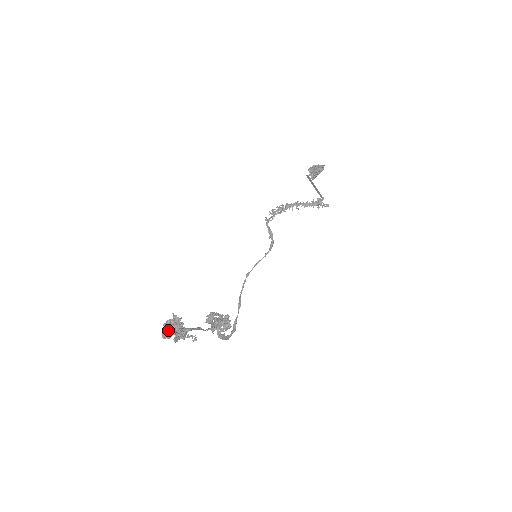
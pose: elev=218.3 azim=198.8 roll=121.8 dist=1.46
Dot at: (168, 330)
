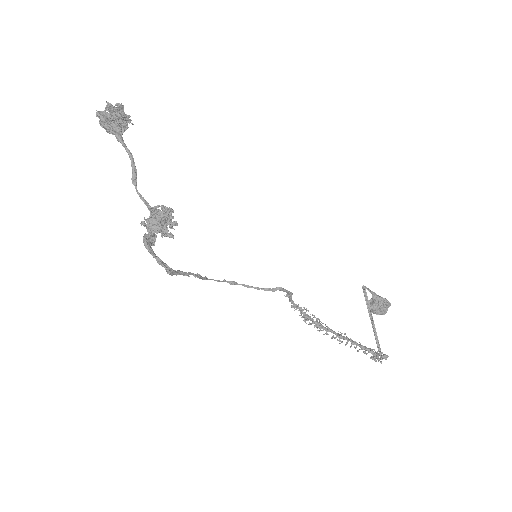
Dot at: occluded
